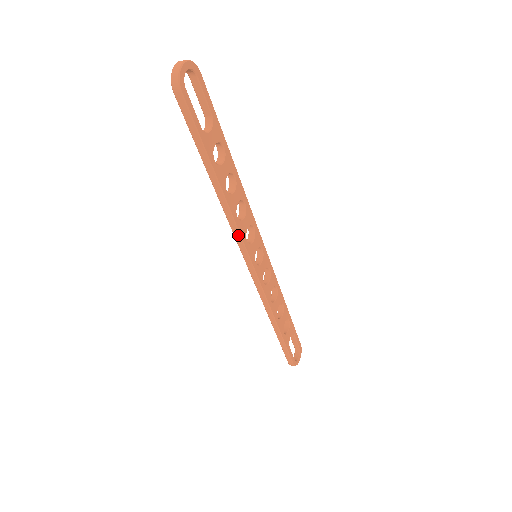
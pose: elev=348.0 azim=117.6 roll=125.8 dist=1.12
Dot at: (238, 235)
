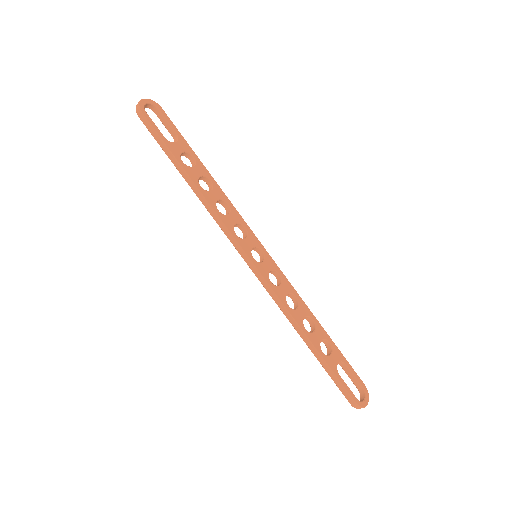
Dot at: (224, 227)
